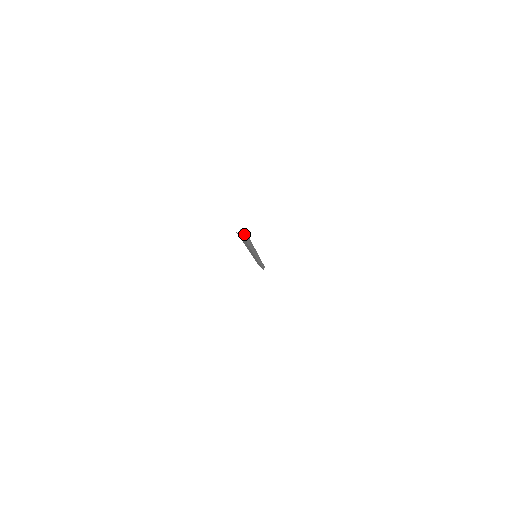
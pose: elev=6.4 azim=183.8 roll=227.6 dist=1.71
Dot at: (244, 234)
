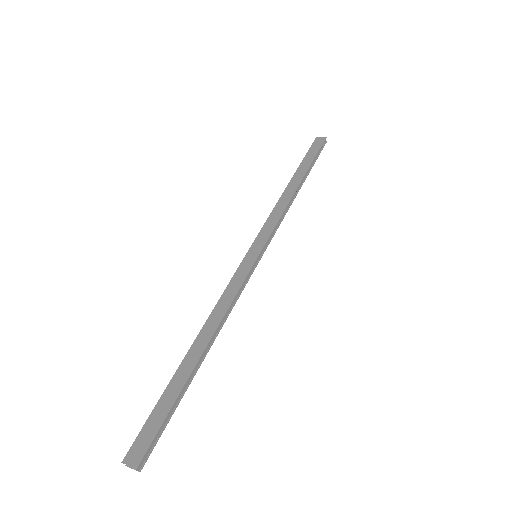
Dot at: (140, 443)
